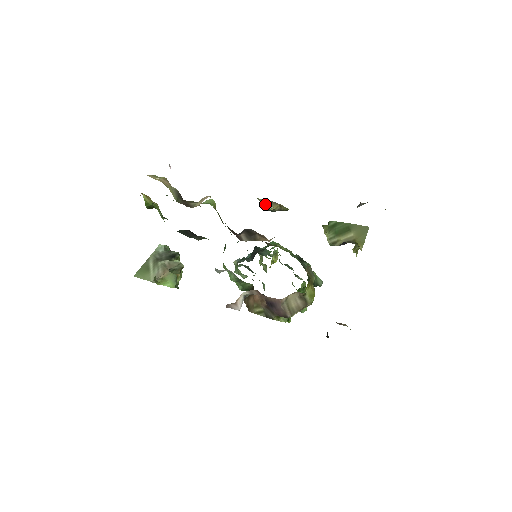
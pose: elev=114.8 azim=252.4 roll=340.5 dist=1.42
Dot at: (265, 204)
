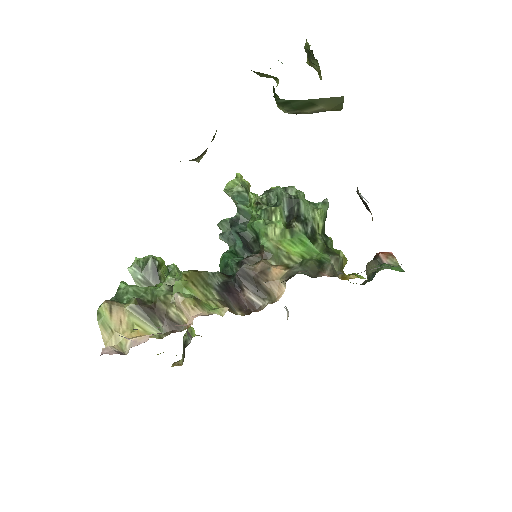
Dot at: occluded
